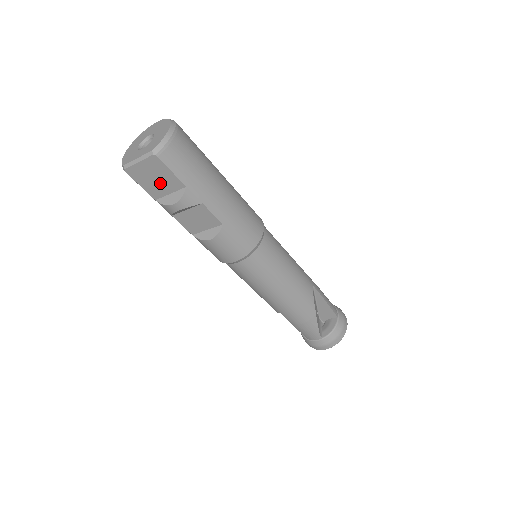
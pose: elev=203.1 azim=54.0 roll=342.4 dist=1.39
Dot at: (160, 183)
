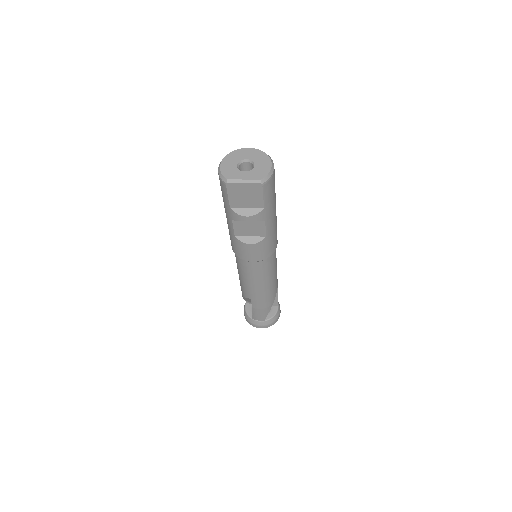
Dot at: (246, 199)
